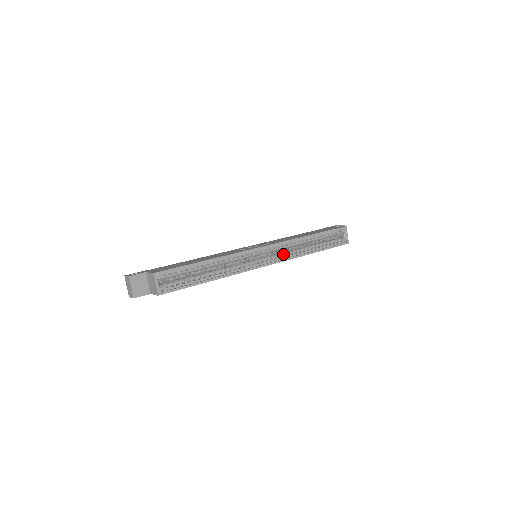
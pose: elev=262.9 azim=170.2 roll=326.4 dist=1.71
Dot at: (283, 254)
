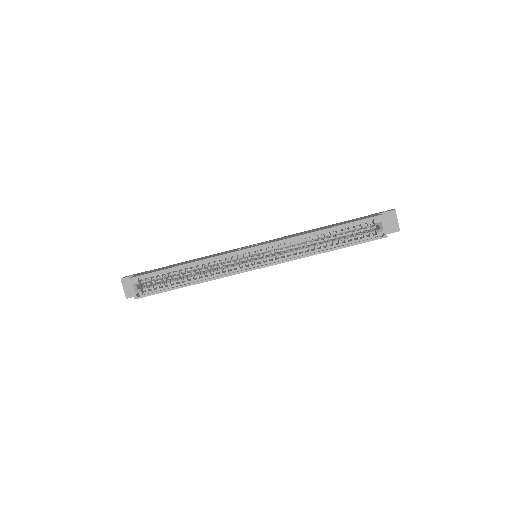
Dot at: (283, 254)
